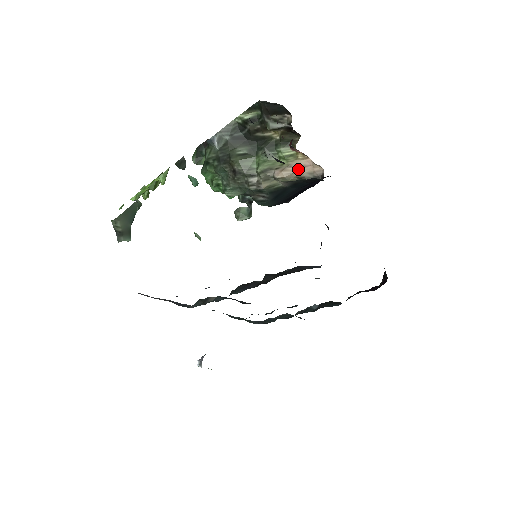
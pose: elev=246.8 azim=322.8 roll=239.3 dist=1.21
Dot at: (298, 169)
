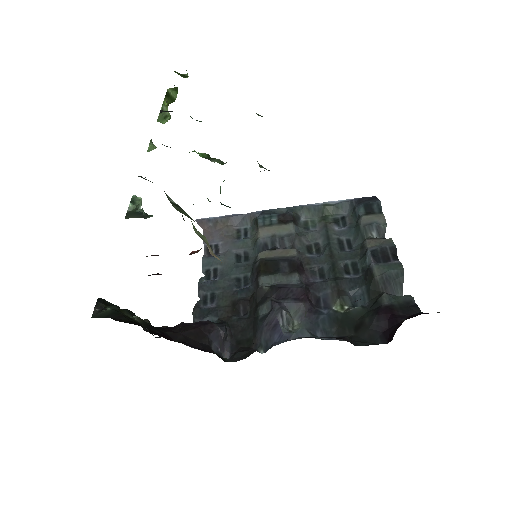
Dot at: occluded
